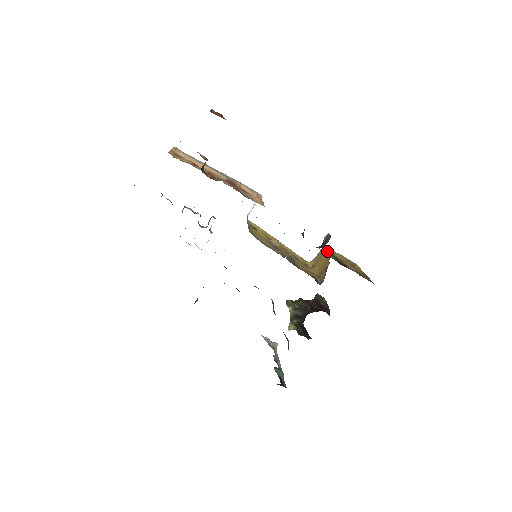
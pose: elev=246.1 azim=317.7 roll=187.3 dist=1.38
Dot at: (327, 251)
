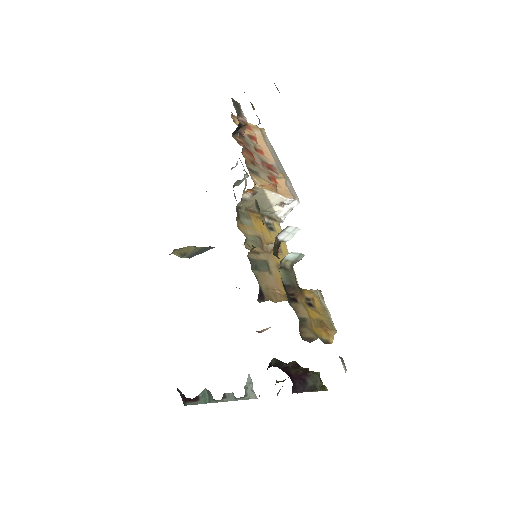
Dot at: (294, 276)
